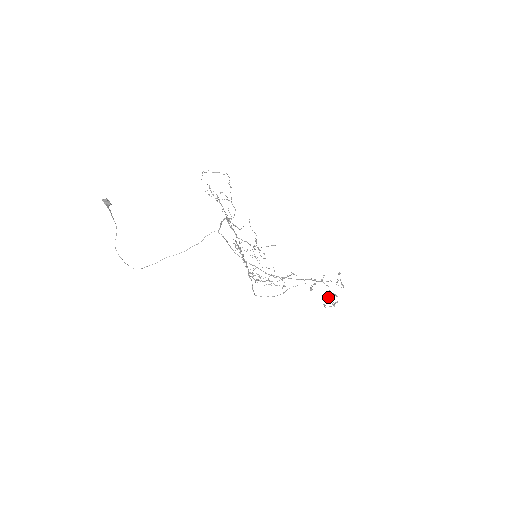
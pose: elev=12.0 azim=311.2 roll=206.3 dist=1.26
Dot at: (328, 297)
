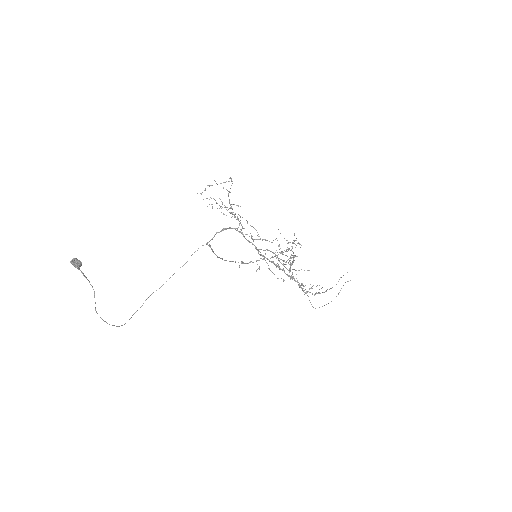
Dot at: (293, 261)
